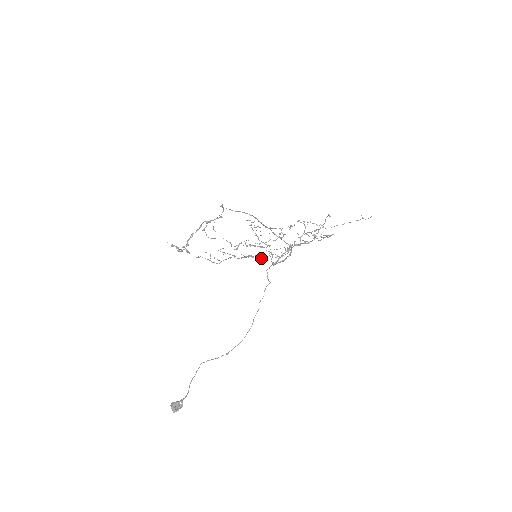
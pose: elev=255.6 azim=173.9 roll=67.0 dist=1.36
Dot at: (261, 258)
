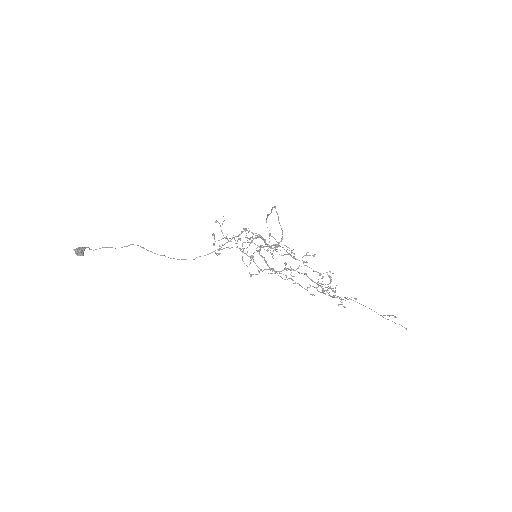
Dot at: (260, 269)
